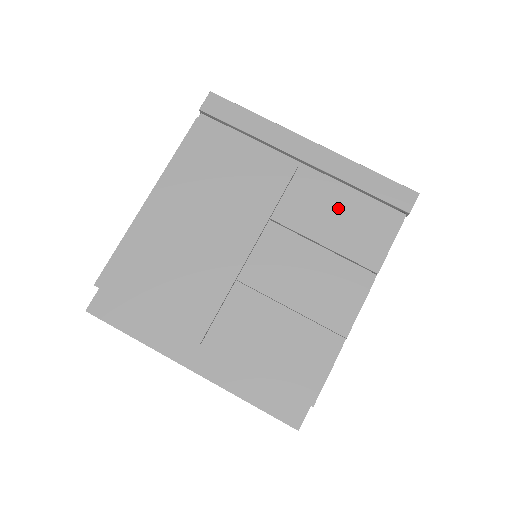
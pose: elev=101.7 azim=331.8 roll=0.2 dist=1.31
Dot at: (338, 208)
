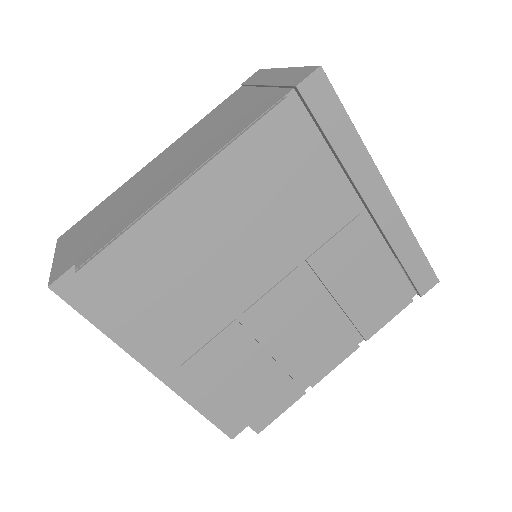
Dot at: (371, 271)
